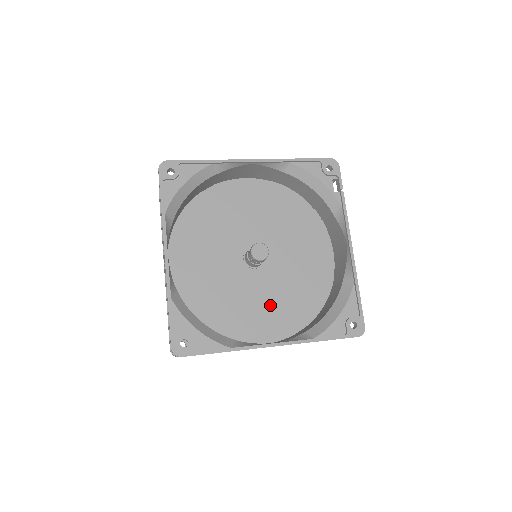
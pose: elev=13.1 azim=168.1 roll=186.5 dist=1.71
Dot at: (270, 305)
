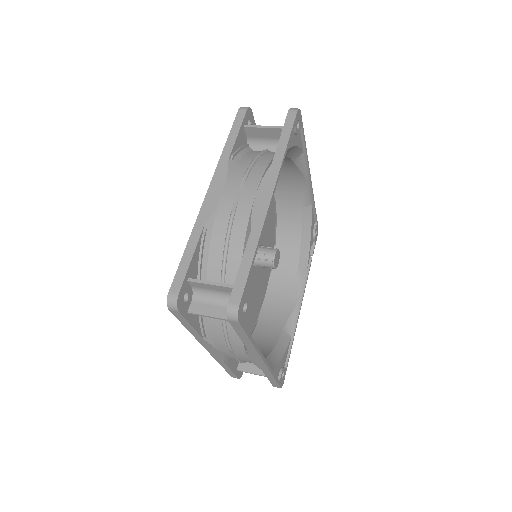
Dot at: occluded
